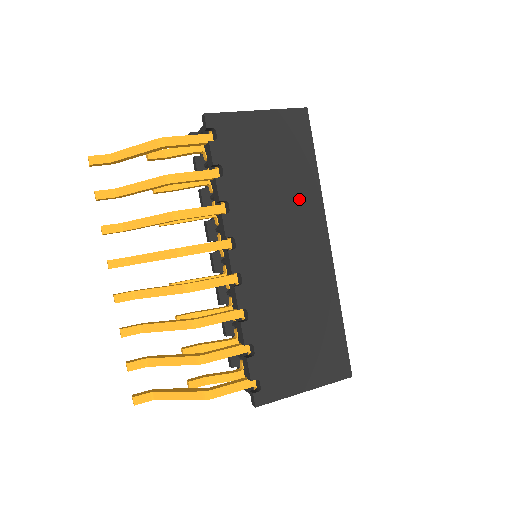
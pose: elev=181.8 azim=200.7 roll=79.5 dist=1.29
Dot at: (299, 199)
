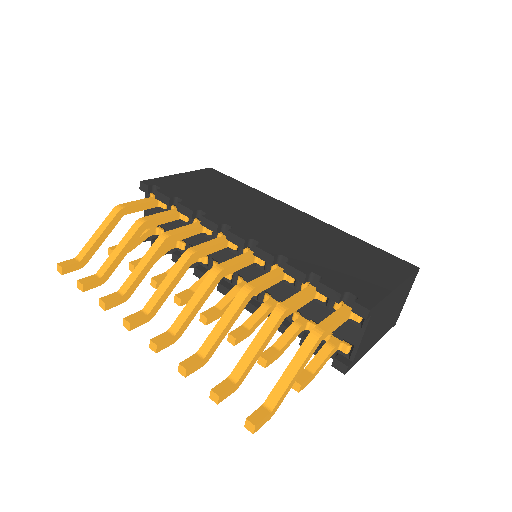
Dot at: (252, 199)
